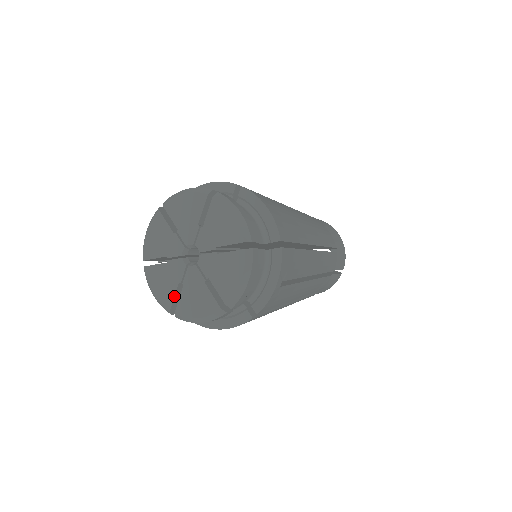
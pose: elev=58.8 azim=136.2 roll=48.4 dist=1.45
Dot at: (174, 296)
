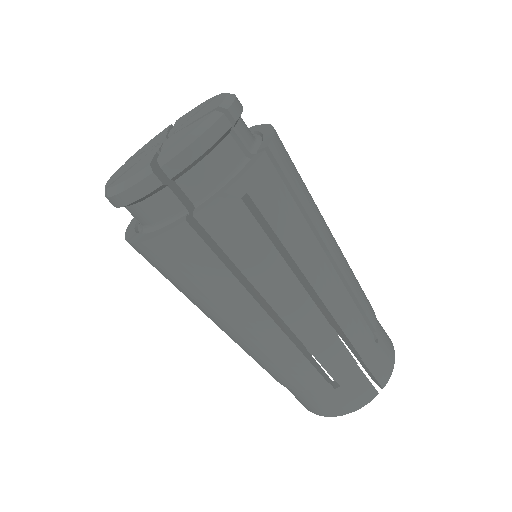
Dot at: (121, 174)
